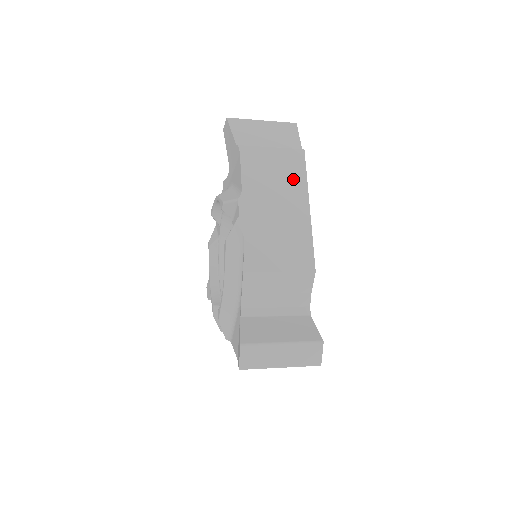
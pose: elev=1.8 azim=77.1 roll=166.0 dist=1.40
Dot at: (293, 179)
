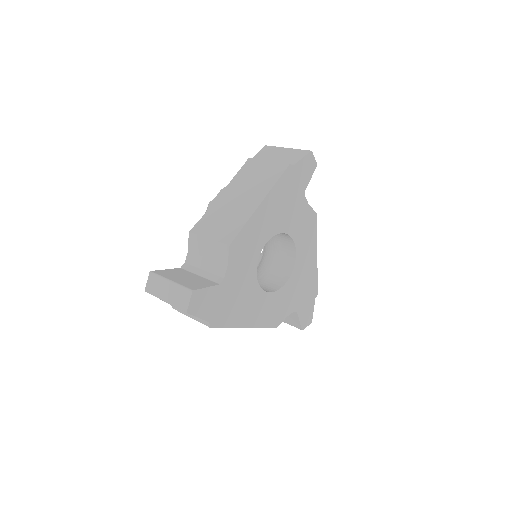
Dot at: (266, 182)
